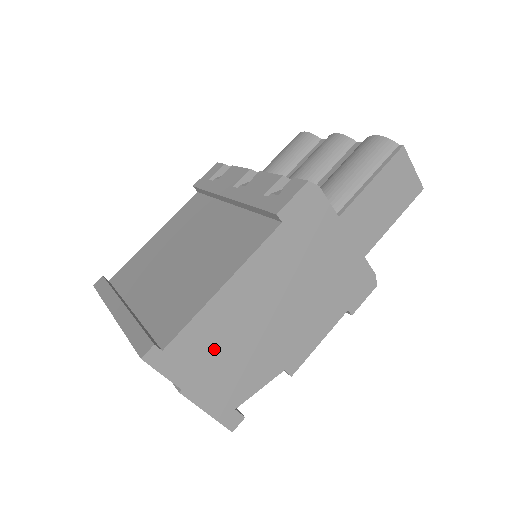
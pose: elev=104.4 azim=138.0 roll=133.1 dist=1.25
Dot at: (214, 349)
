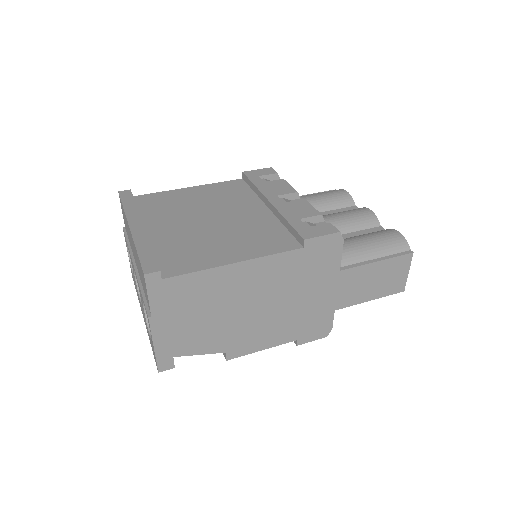
Dot at: (194, 303)
